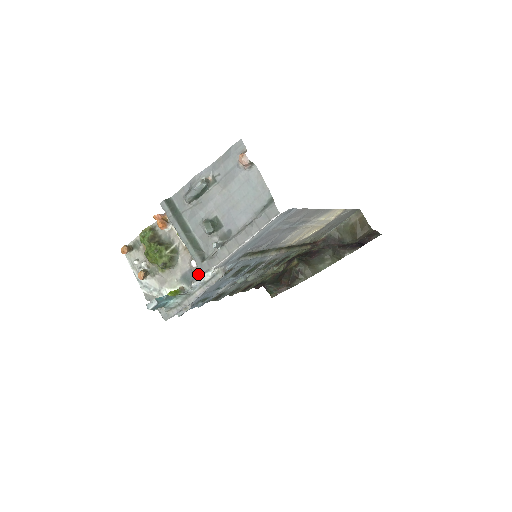
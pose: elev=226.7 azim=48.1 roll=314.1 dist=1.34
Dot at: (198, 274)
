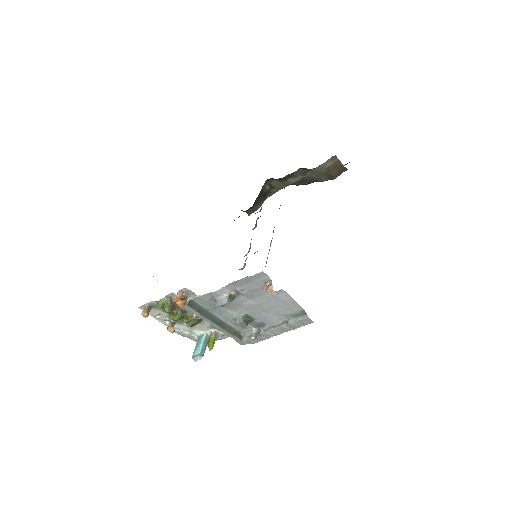
Dot at: occluded
